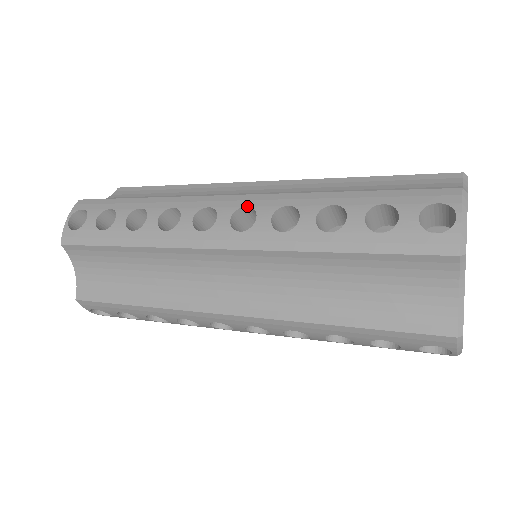
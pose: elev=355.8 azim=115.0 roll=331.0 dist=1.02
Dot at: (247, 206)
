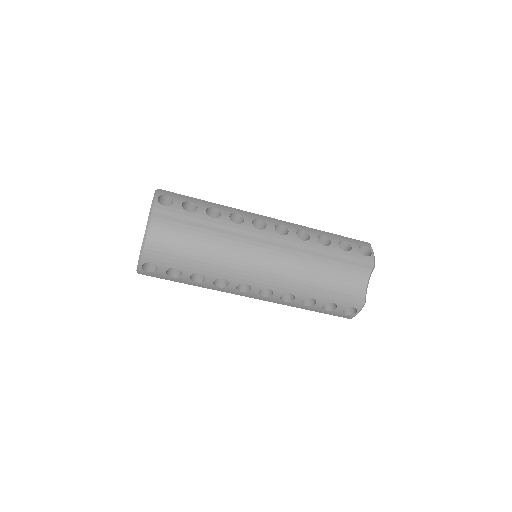
Dot at: (282, 224)
